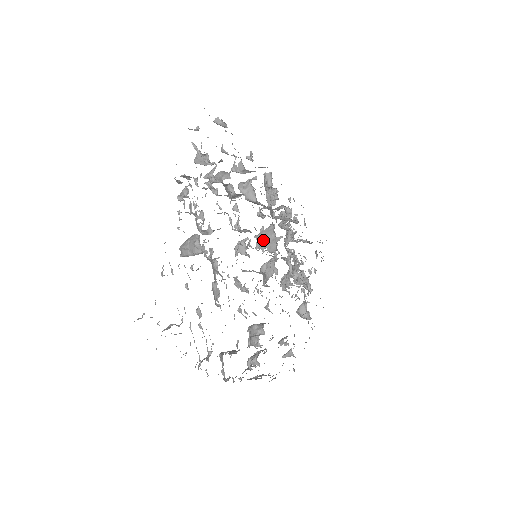
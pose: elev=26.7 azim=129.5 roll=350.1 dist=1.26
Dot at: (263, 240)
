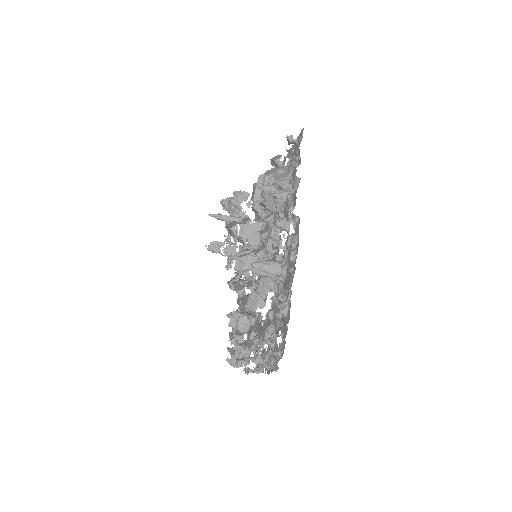
Dot at: (248, 232)
